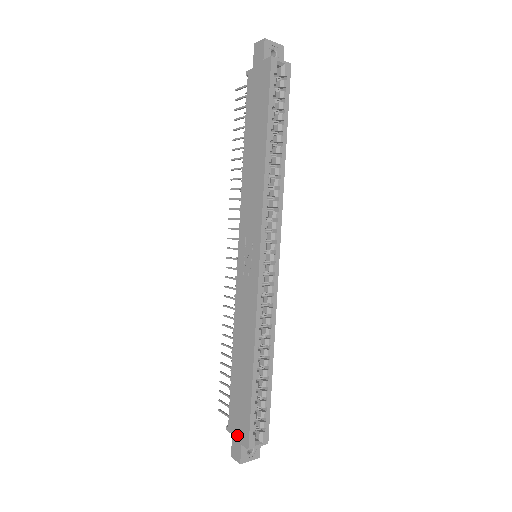
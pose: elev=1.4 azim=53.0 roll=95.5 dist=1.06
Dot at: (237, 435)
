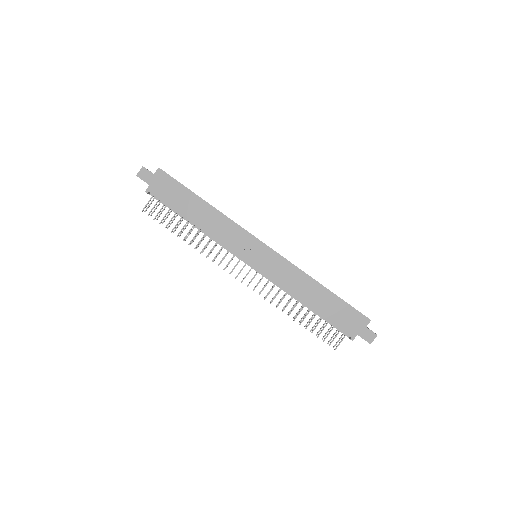
Dot at: (359, 328)
